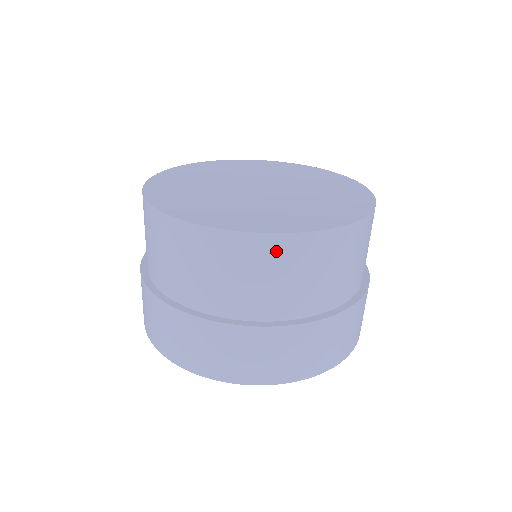
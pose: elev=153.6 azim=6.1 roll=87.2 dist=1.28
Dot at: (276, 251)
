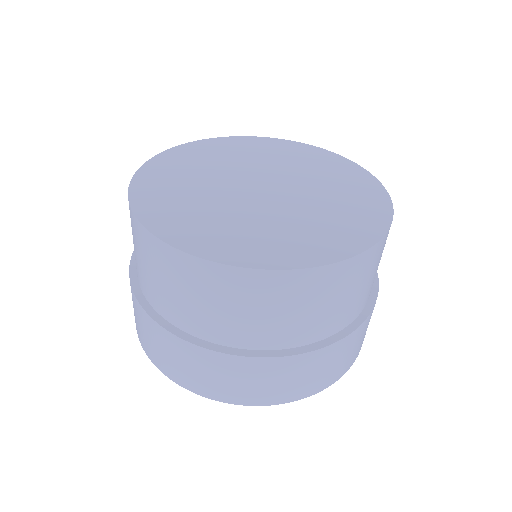
Dot at: (385, 242)
